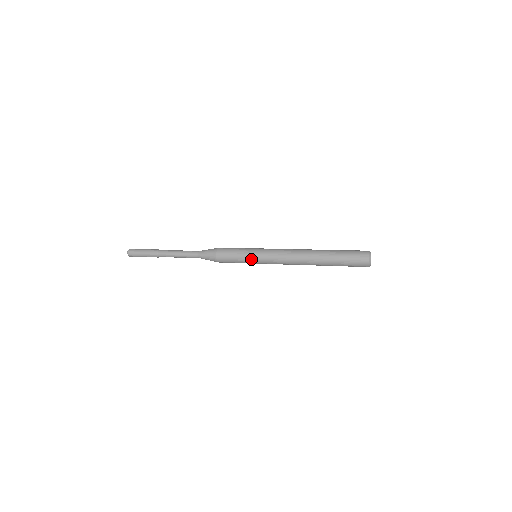
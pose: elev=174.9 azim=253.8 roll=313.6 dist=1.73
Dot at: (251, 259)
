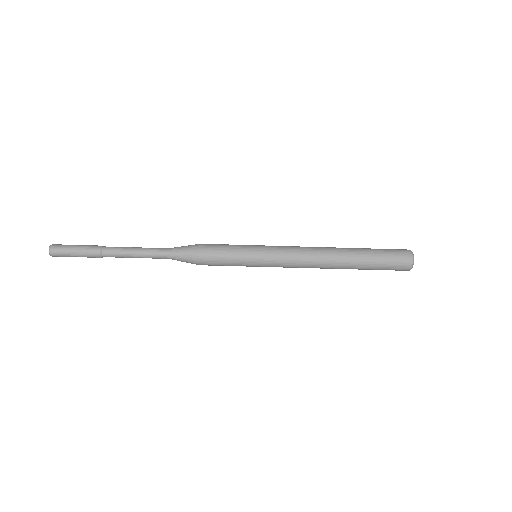
Dot at: (252, 254)
